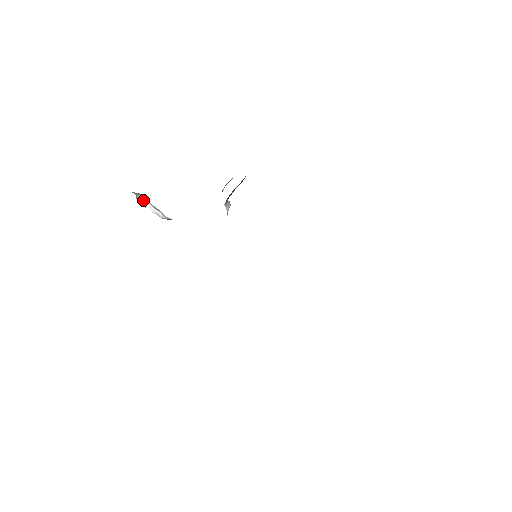
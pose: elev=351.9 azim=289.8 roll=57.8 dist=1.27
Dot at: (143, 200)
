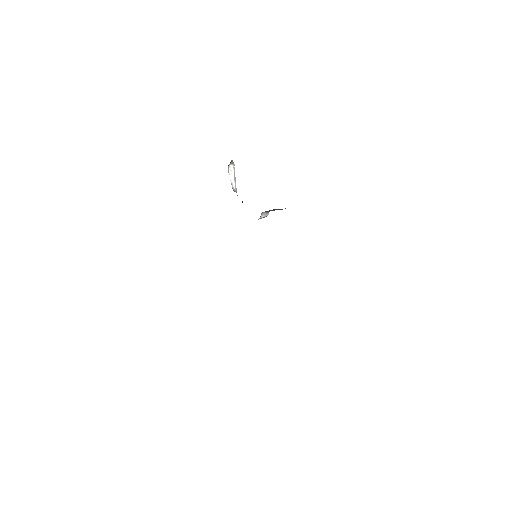
Dot at: (232, 169)
